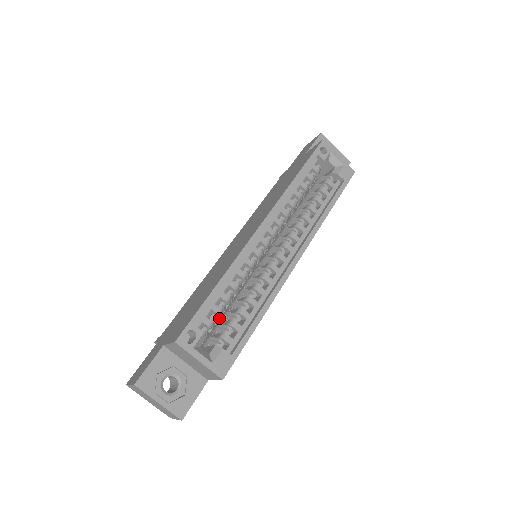
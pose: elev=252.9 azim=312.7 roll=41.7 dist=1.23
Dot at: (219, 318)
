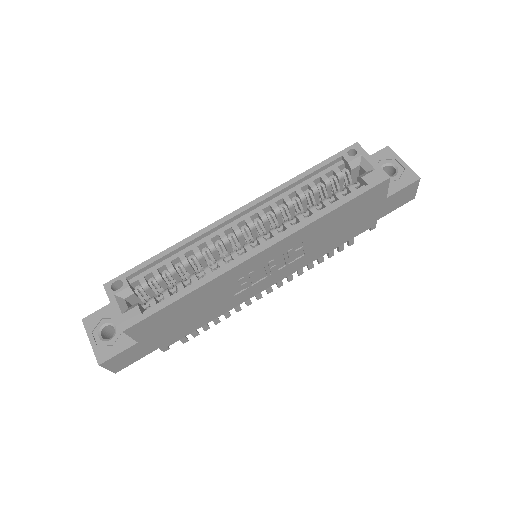
Dot at: occluded
